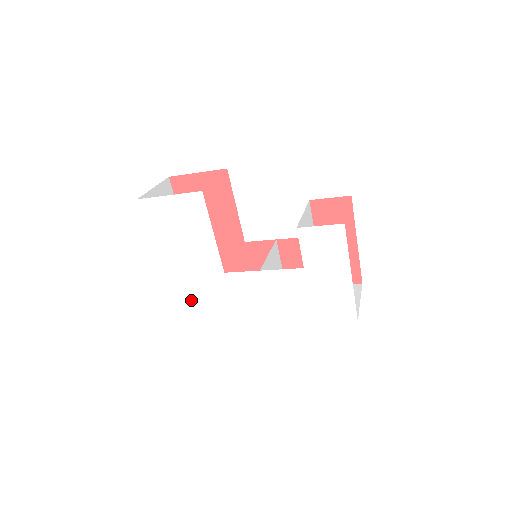
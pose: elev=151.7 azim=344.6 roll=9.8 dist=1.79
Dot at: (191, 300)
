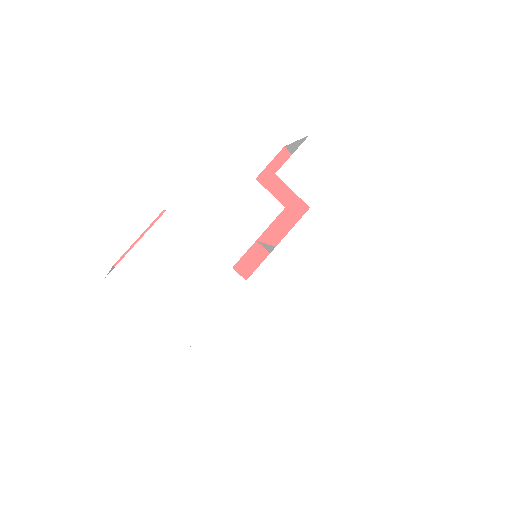
Dot at: (236, 346)
